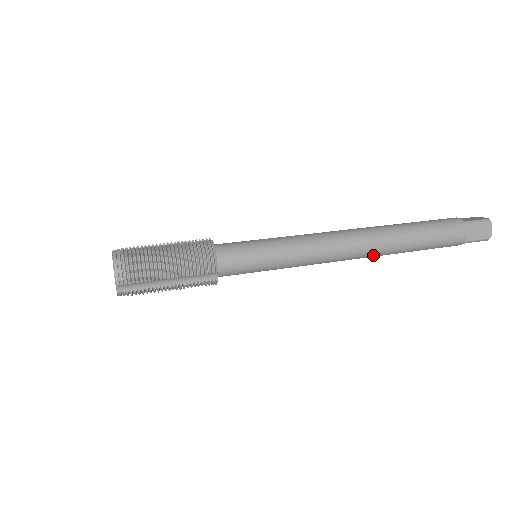
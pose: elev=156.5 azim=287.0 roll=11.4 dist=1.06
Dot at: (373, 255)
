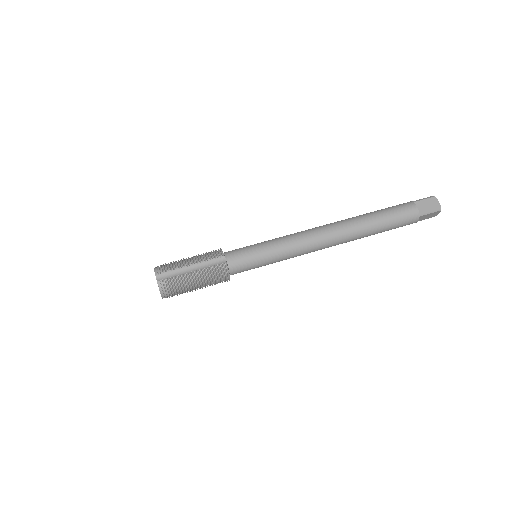
Dot at: occluded
